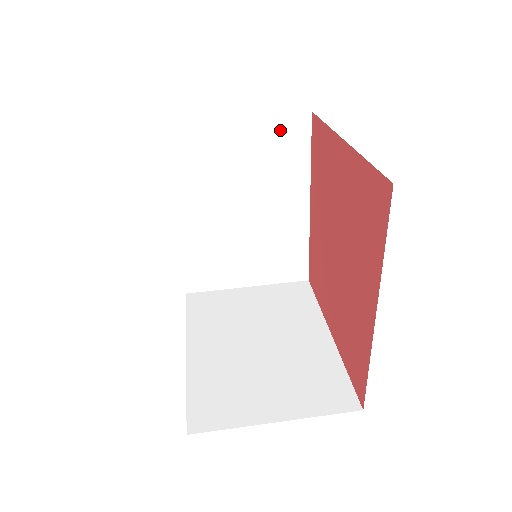
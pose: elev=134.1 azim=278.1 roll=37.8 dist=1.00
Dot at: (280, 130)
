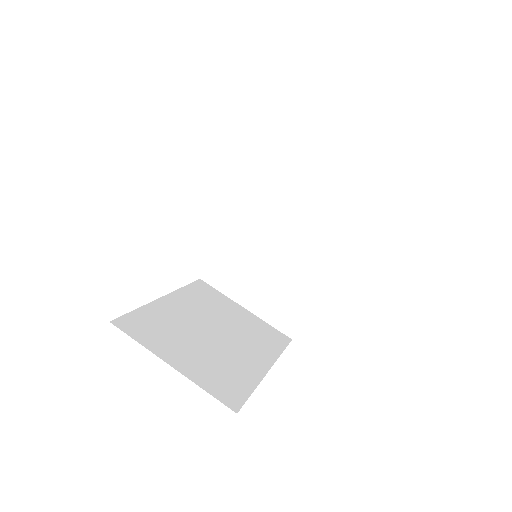
Dot at: (344, 203)
